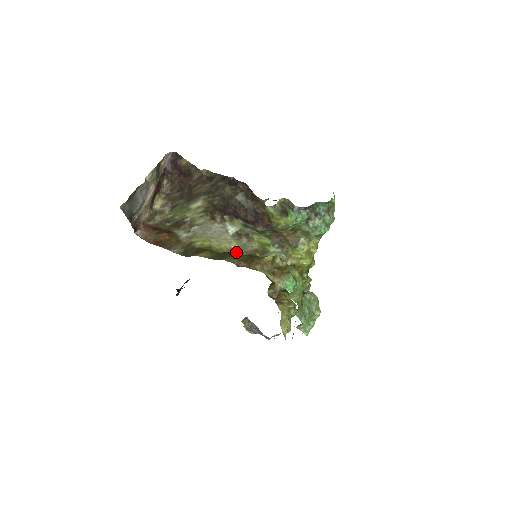
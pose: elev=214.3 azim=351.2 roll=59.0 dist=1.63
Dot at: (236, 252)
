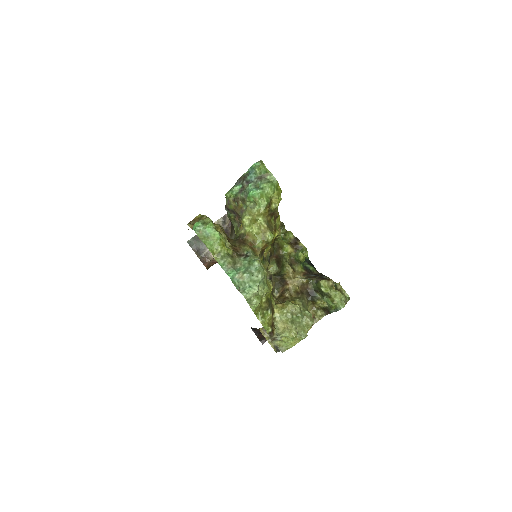
Dot at: occluded
